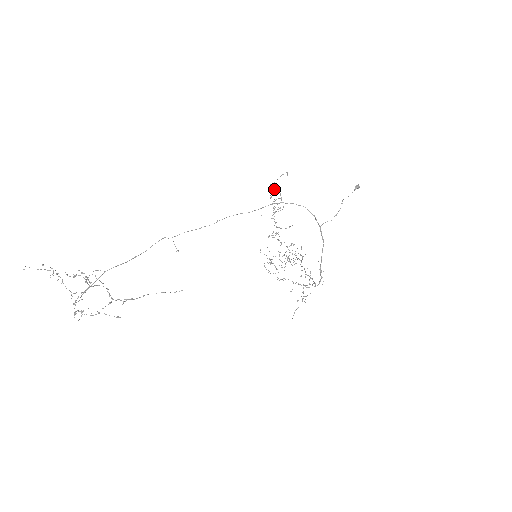
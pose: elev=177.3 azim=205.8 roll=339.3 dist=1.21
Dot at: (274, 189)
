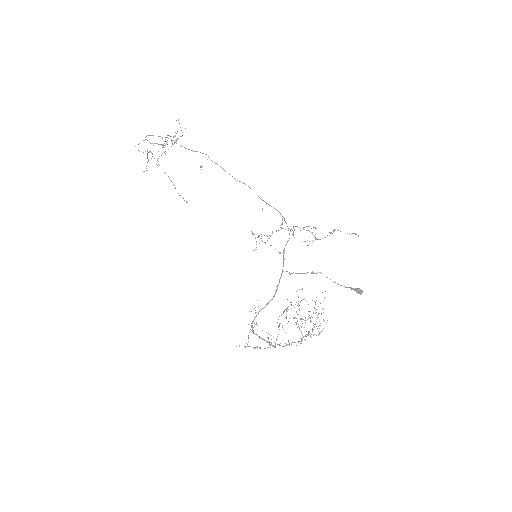
Dot at: (330, 232)
